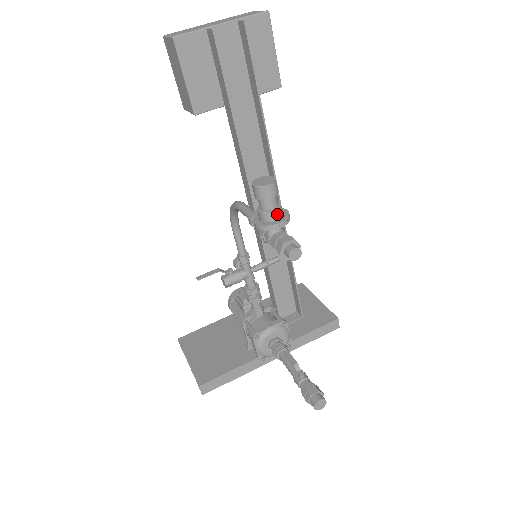
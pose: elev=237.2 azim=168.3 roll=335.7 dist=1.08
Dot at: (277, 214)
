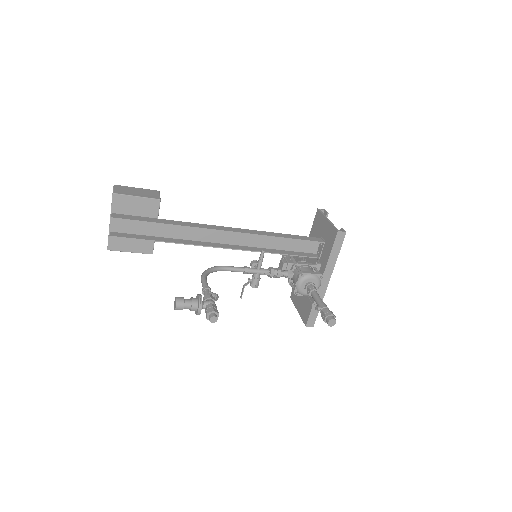
Dot at: (194, 307)
